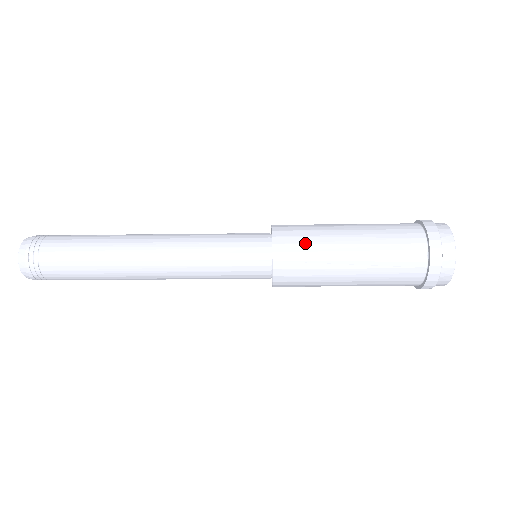
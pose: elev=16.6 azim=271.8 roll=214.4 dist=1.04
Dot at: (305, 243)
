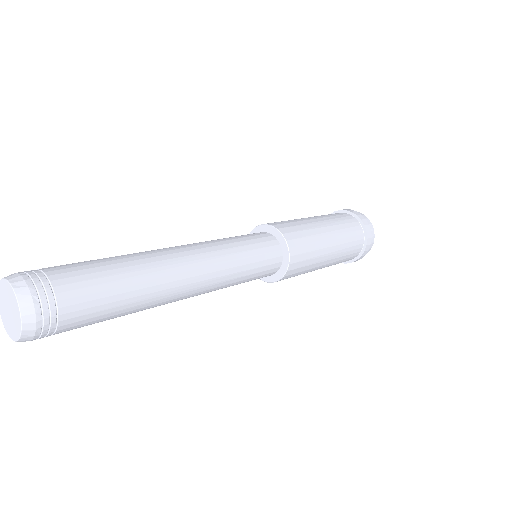
Dot at: (306, 266)
